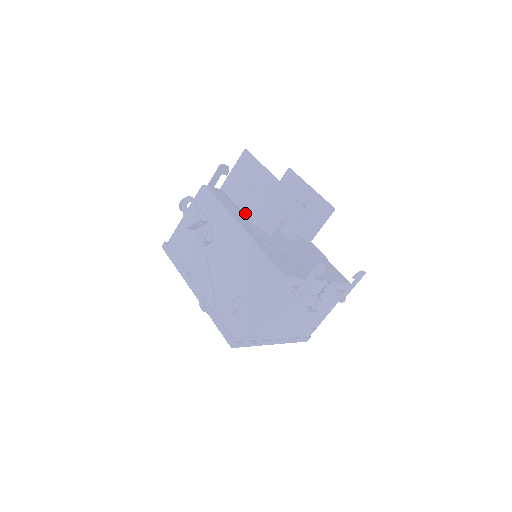
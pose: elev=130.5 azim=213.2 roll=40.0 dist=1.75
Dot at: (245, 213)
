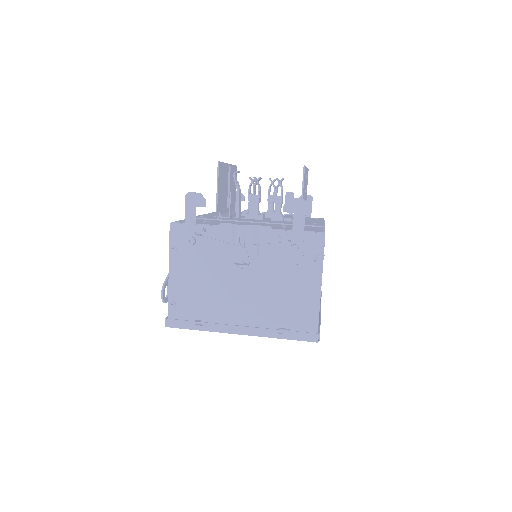
Dot at: (224, 212)
